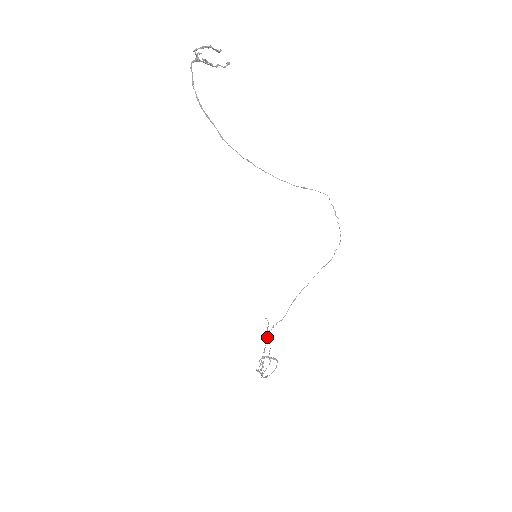
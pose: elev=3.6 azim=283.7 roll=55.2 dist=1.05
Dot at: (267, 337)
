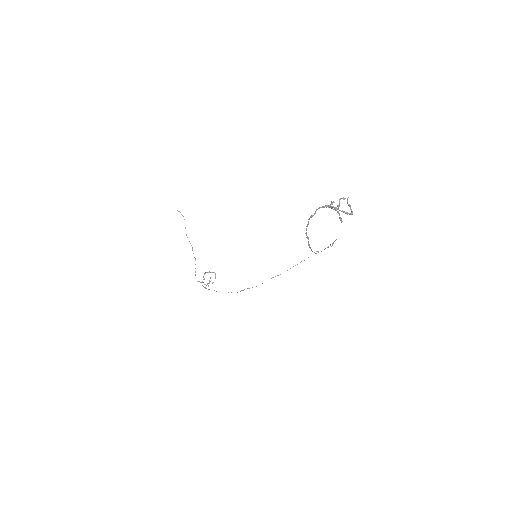
Dot at: (186, 234)
